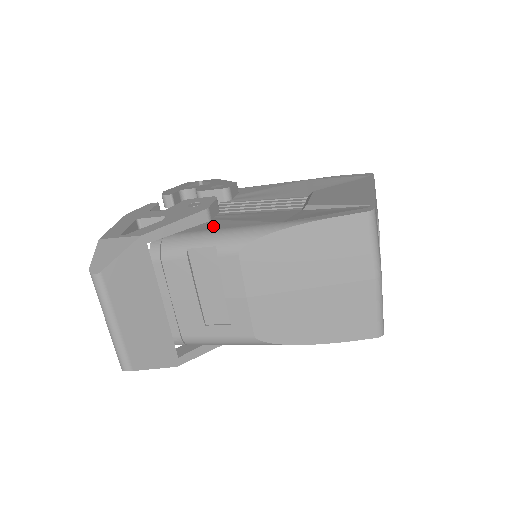
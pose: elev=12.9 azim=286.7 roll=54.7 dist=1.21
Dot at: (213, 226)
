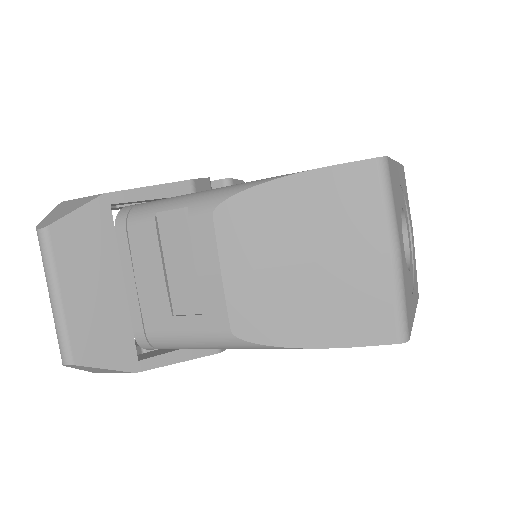
Dot at: occluded
